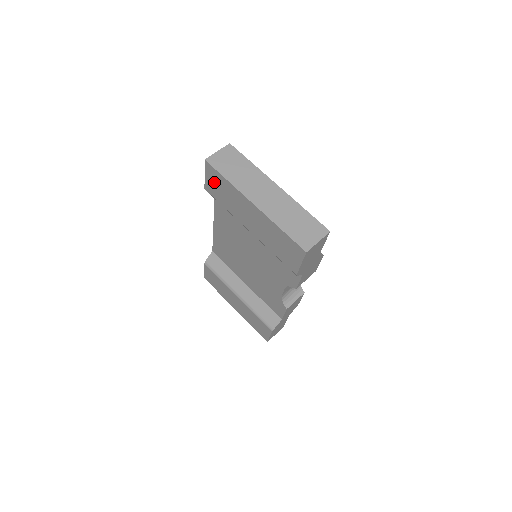
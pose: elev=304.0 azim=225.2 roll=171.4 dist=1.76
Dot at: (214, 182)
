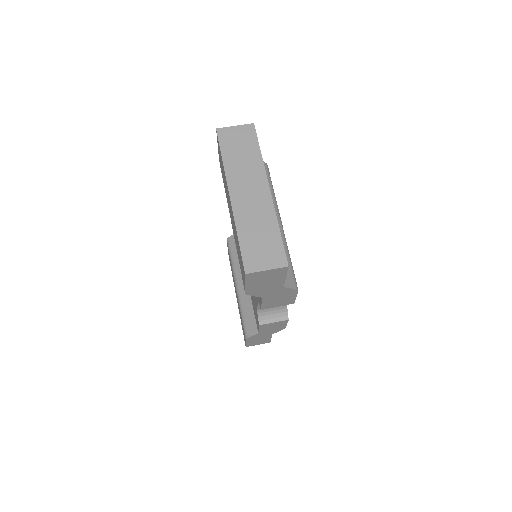
Dot at: (220, 157)
